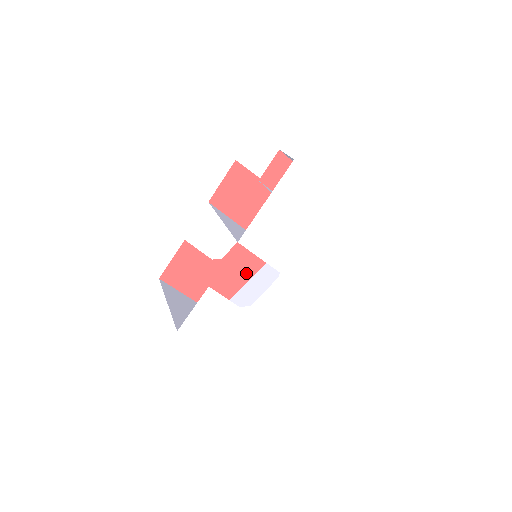
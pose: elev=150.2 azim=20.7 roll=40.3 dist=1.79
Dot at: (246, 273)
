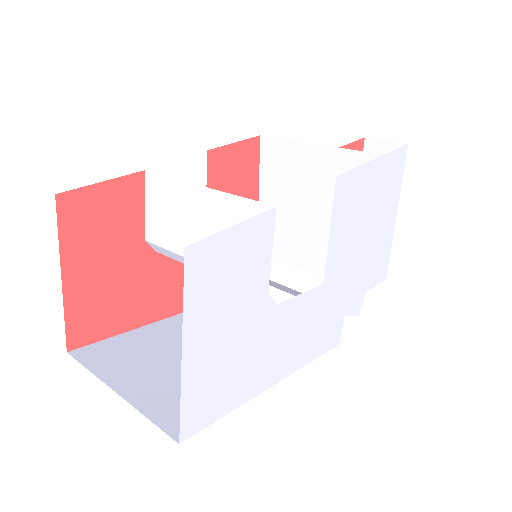
Dot at: (159, 306)
